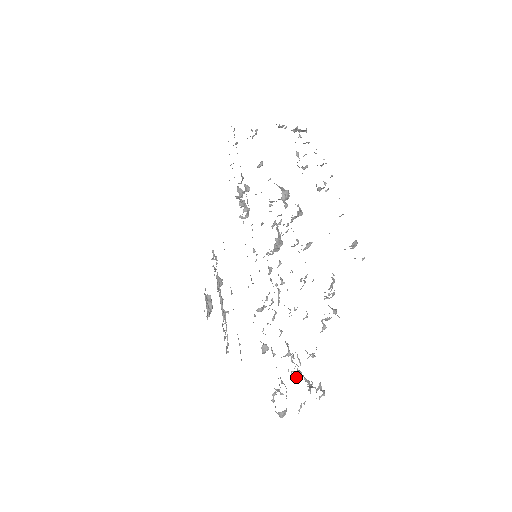
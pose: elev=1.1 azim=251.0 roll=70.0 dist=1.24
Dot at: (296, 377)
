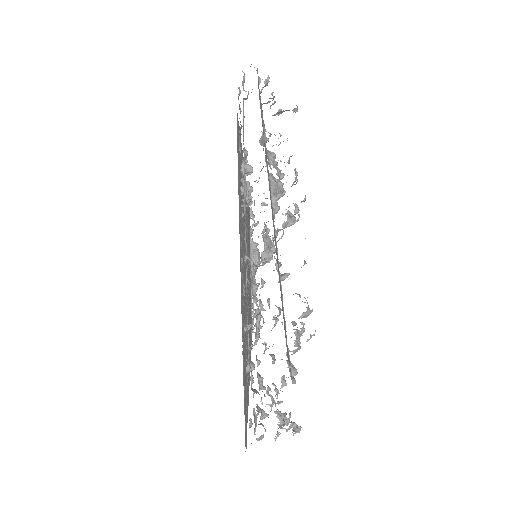
Dot at: (261, 419)
